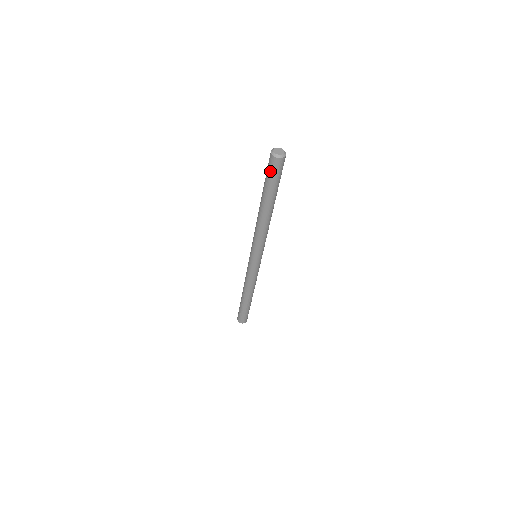
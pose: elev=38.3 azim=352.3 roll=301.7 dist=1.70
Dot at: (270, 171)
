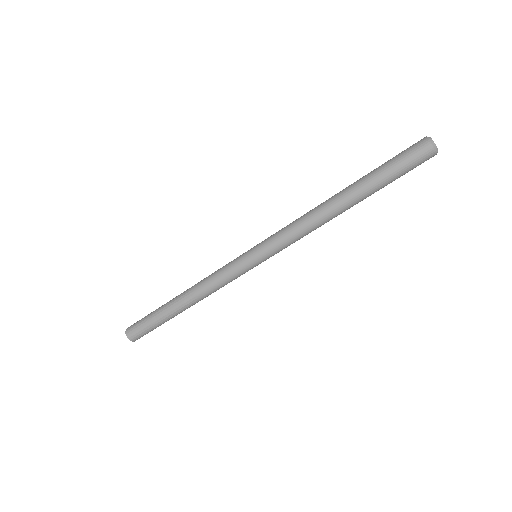
Dot at: (403, 152)
